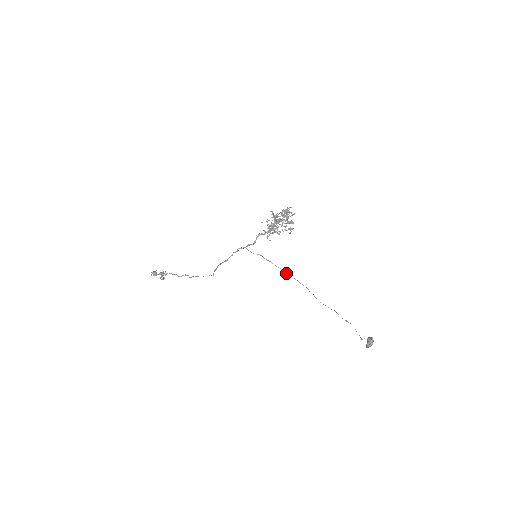
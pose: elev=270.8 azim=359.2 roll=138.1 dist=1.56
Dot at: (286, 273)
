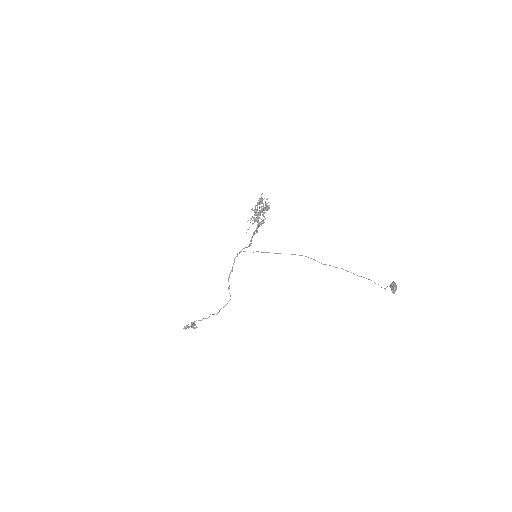
Dot at: occluded
